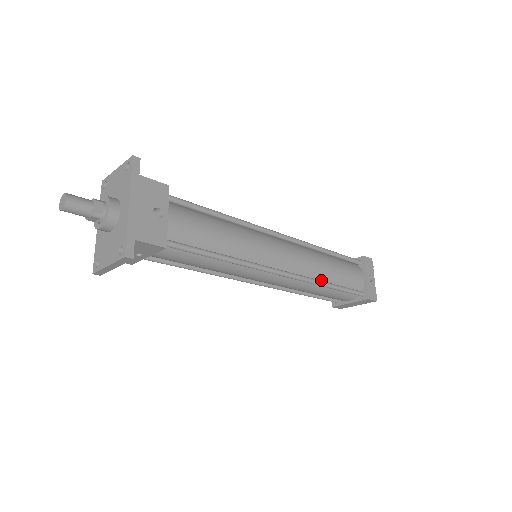
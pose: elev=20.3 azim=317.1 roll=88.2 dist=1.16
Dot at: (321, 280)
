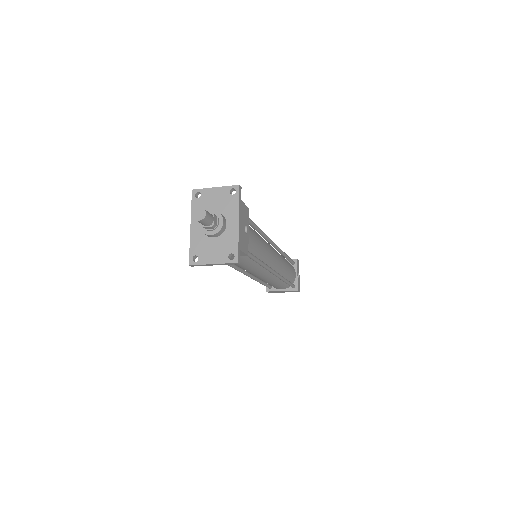
Dot at: occluded
